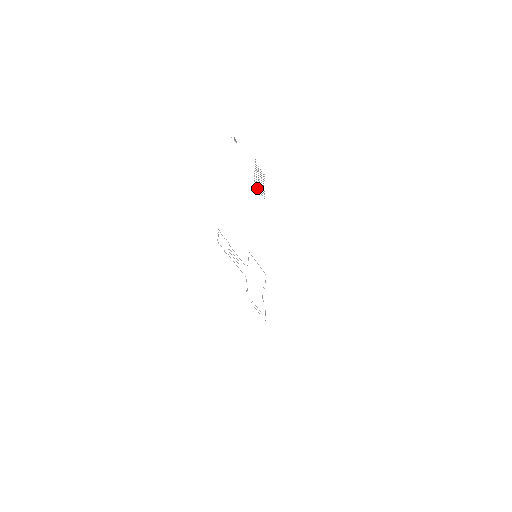
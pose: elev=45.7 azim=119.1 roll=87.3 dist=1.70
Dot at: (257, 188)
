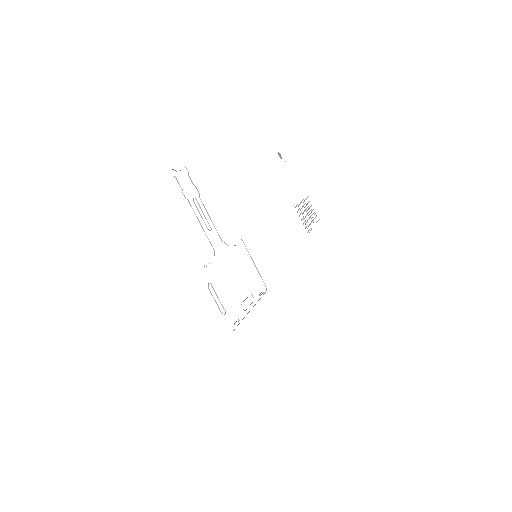
Dot at: occluded
